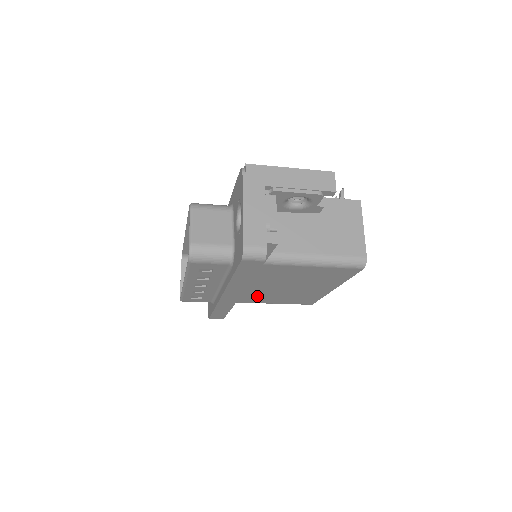
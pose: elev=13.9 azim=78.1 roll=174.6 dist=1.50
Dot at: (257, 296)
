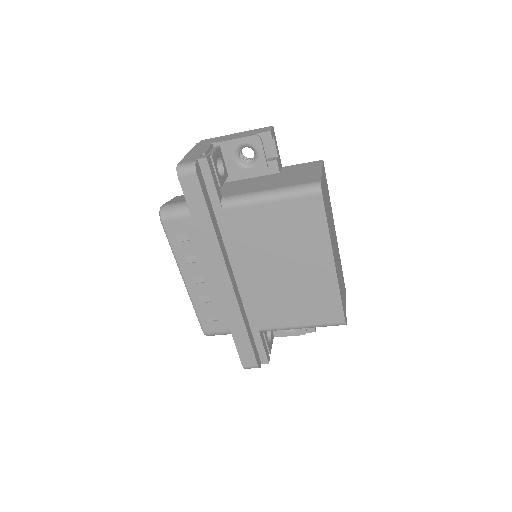
Dot at: (268, 304)
